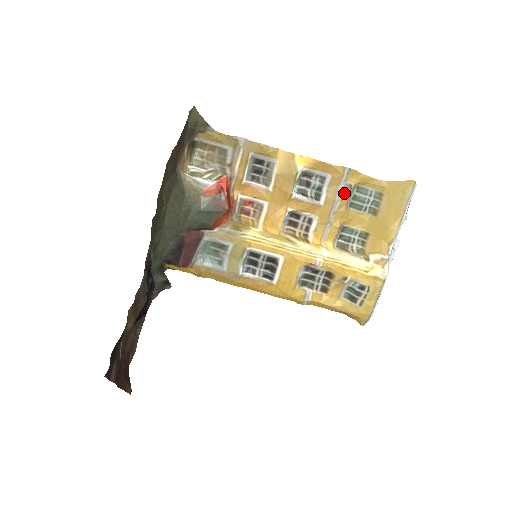
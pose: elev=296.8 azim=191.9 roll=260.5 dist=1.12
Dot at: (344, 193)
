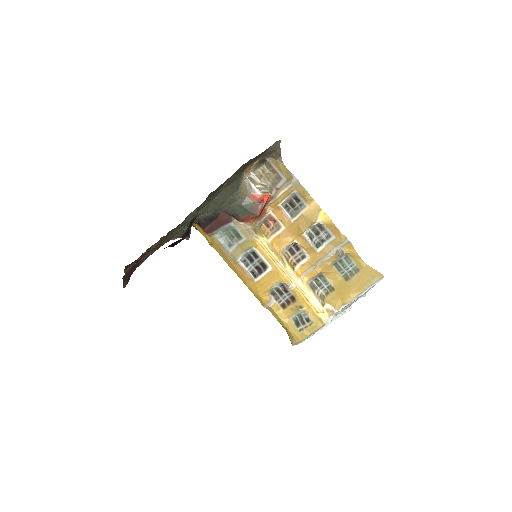
Dot at: (336, 254)
